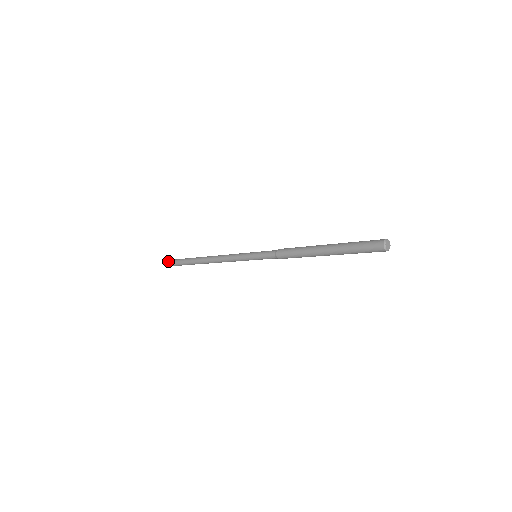
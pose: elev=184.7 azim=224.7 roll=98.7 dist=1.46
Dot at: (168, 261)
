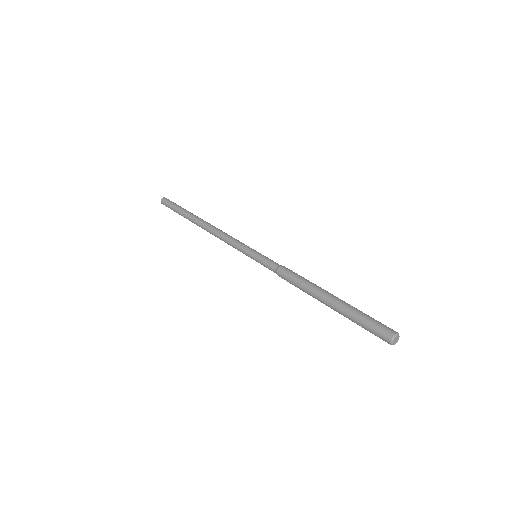
Dot at: (164, 201)
